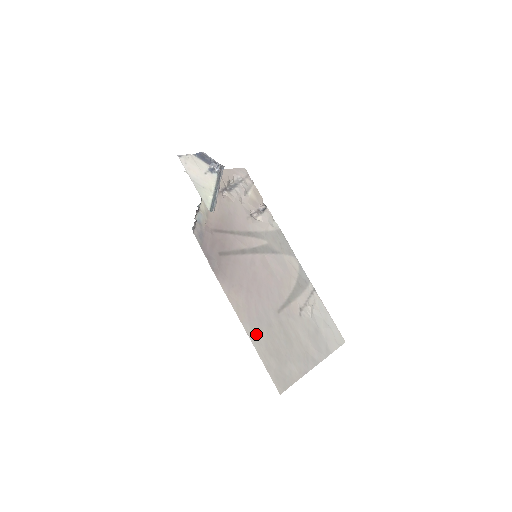
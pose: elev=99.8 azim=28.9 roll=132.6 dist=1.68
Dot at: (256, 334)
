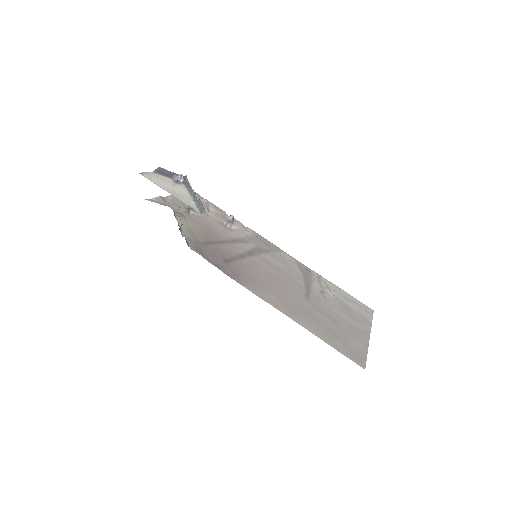
Dot at: (306, 322)
